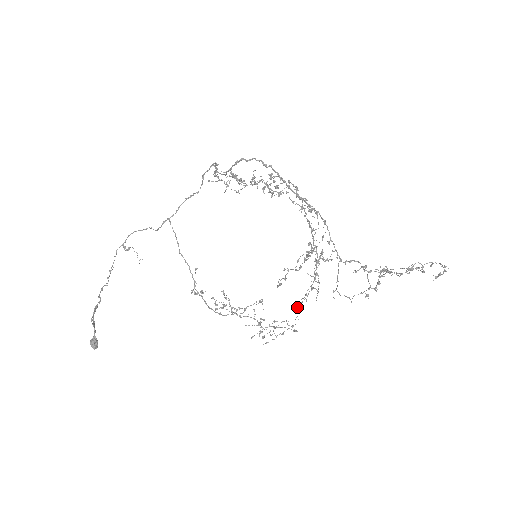
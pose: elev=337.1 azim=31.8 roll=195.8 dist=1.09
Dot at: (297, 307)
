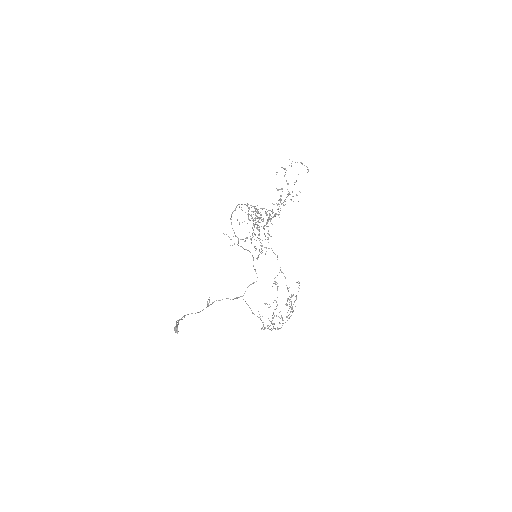
Dot at: occluded
